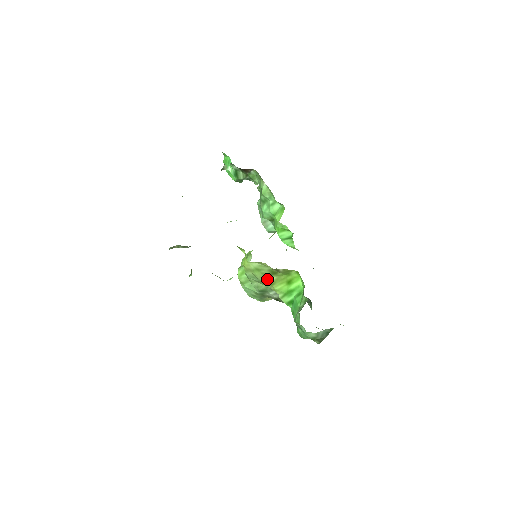
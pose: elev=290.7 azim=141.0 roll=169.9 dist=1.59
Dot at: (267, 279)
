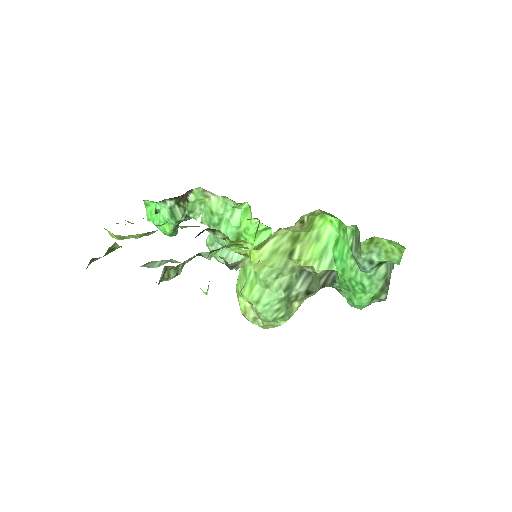
Dot at: (290, 257)
